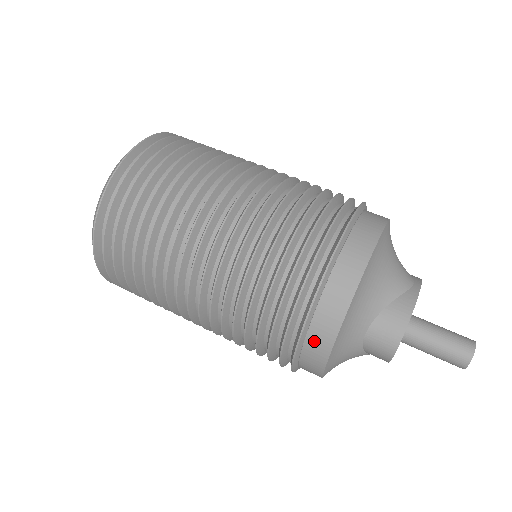
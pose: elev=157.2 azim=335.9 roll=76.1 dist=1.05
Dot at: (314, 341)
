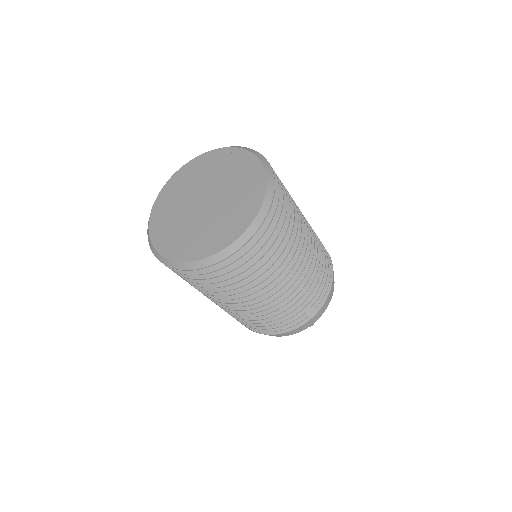
Dot at: occluded
